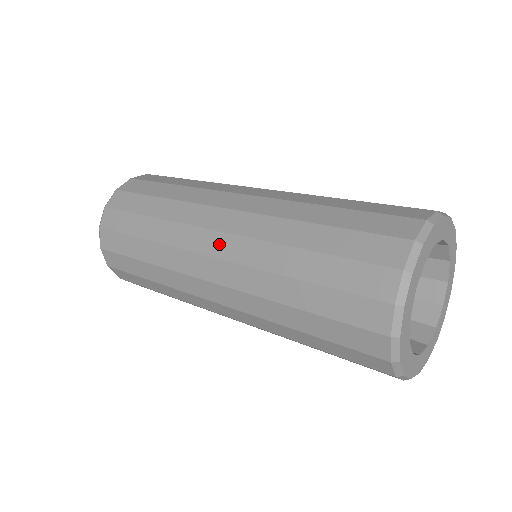
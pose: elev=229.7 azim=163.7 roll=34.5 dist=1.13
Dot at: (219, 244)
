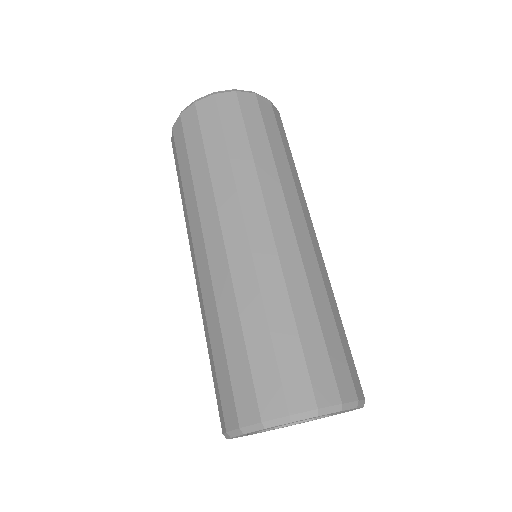
Dot at: (201, 259)
